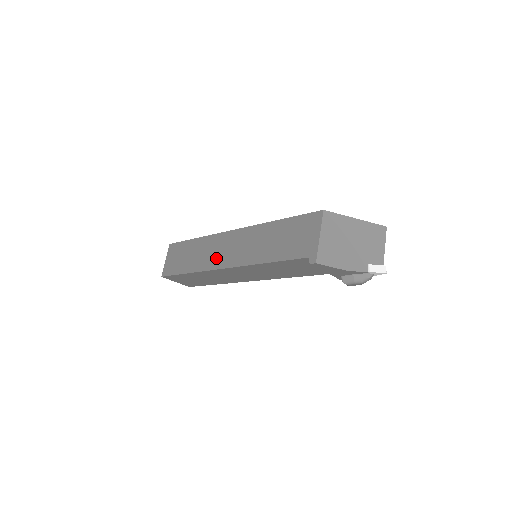
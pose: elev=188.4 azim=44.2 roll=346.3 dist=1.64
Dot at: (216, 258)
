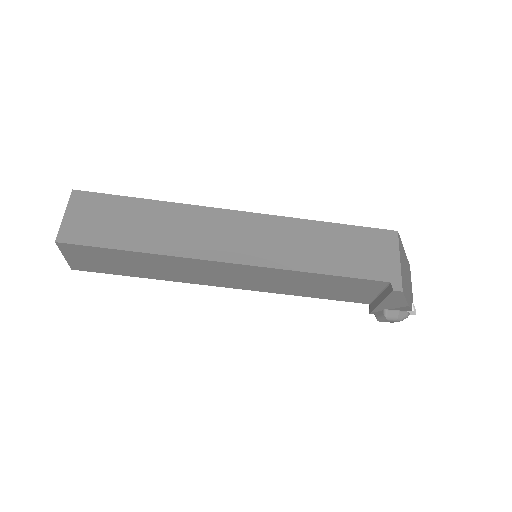
Dot at: (210, 243)
